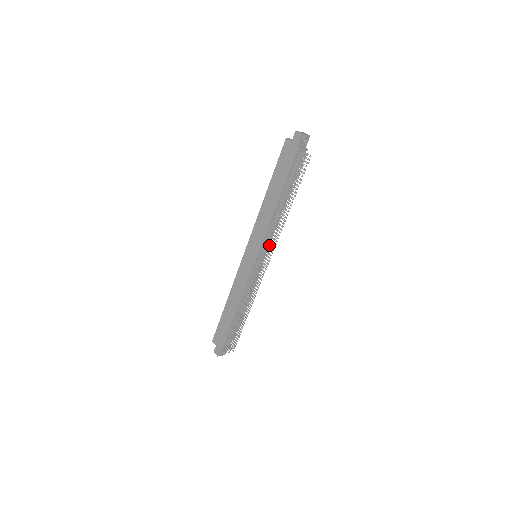
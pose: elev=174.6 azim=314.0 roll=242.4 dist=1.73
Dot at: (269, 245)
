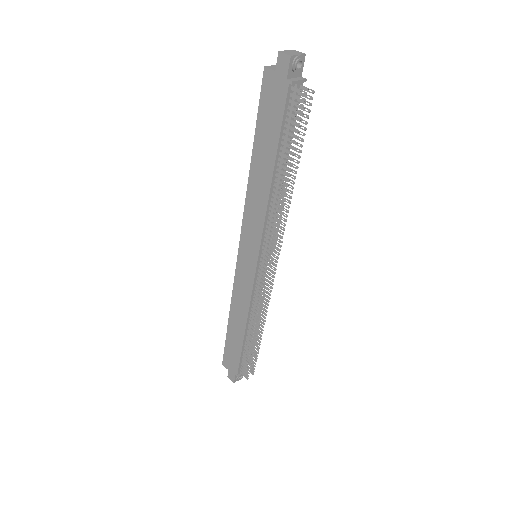
Dot at: occluded
